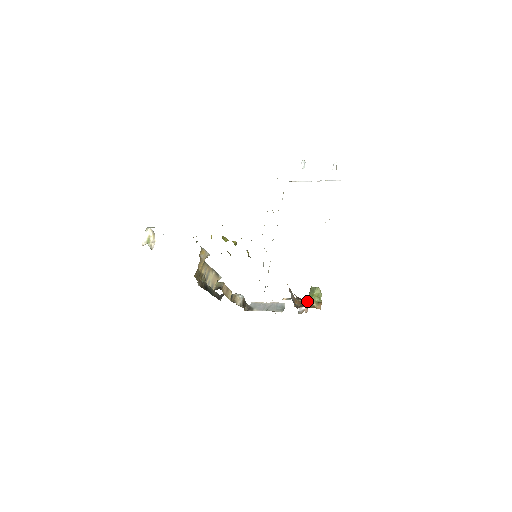
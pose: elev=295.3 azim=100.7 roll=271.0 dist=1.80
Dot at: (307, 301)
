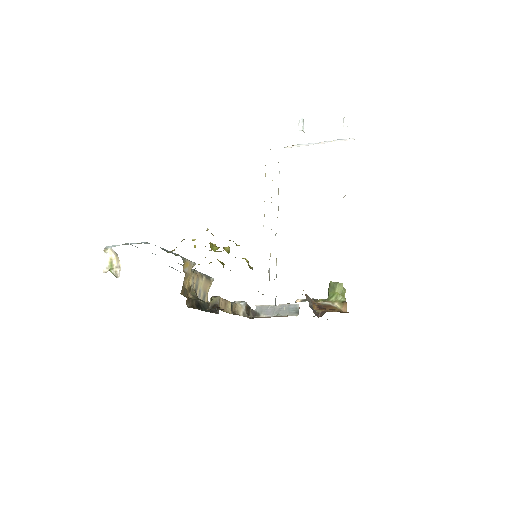
Dot at: (328, 302)
